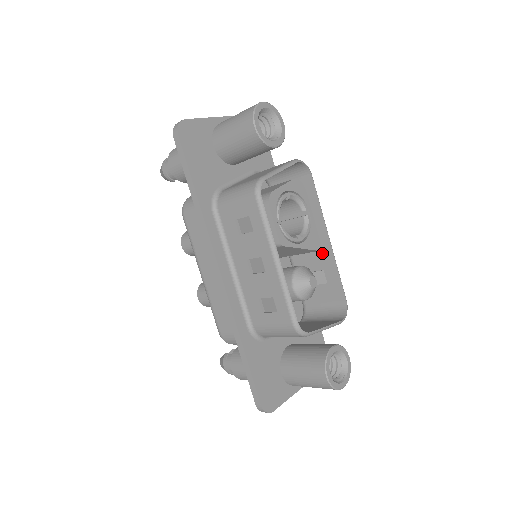
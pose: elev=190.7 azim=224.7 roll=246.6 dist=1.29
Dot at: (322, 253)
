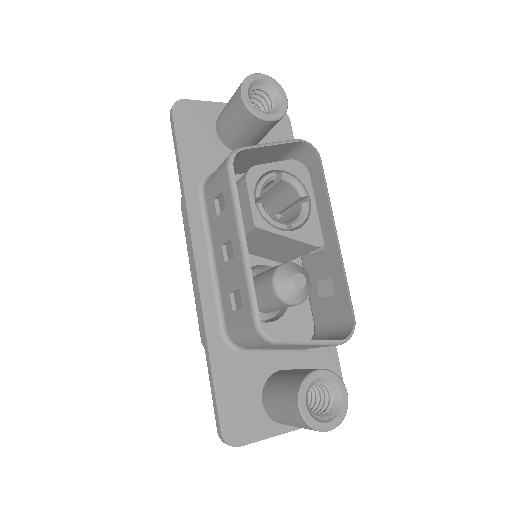
Dot at: (330, 255)
